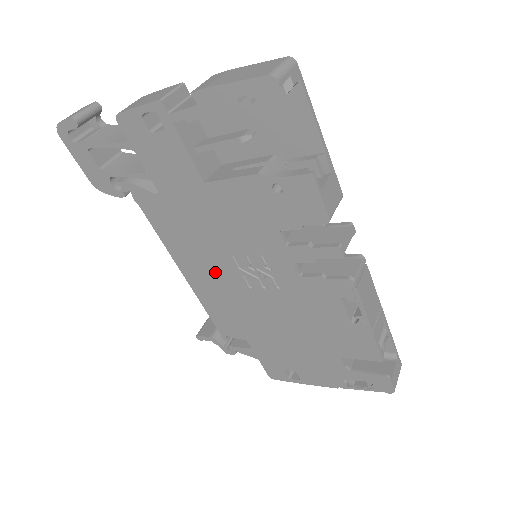
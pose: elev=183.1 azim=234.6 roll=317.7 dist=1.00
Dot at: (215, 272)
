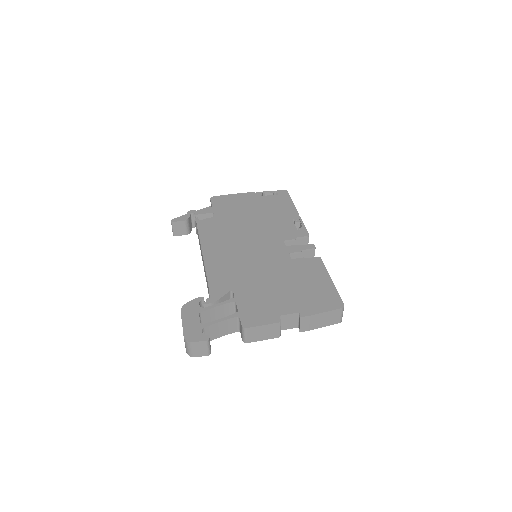
Dot at: occluded
